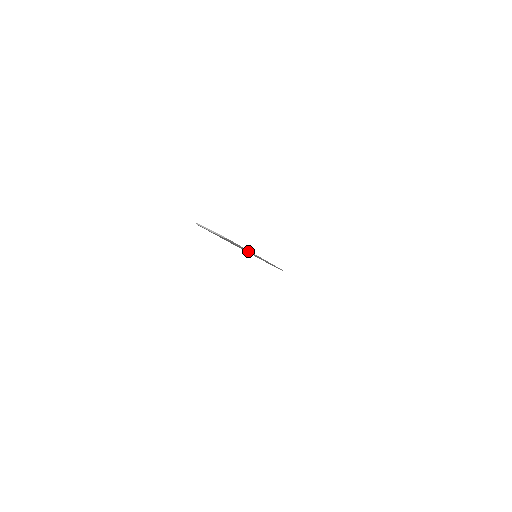
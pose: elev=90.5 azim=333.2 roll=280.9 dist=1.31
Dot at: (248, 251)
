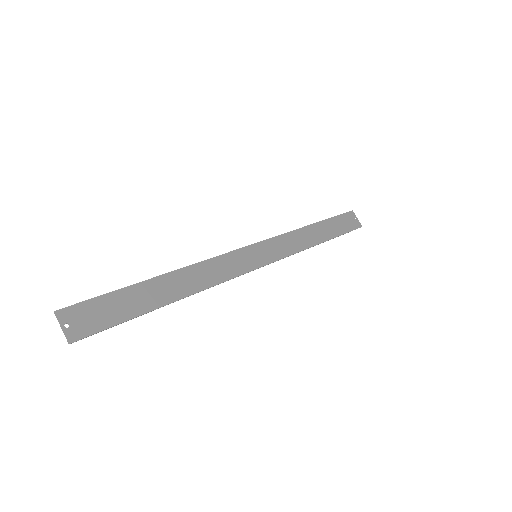
Dot at: occluded
